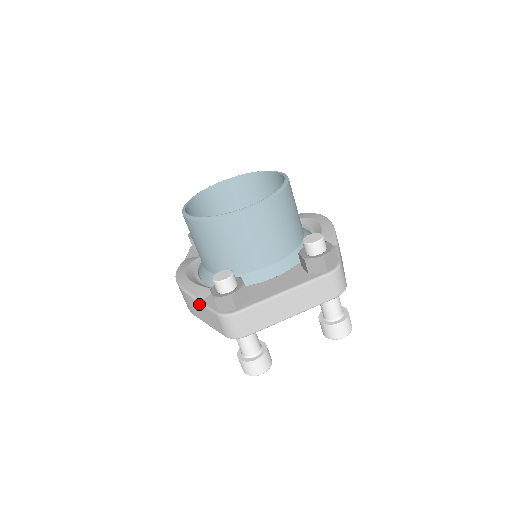
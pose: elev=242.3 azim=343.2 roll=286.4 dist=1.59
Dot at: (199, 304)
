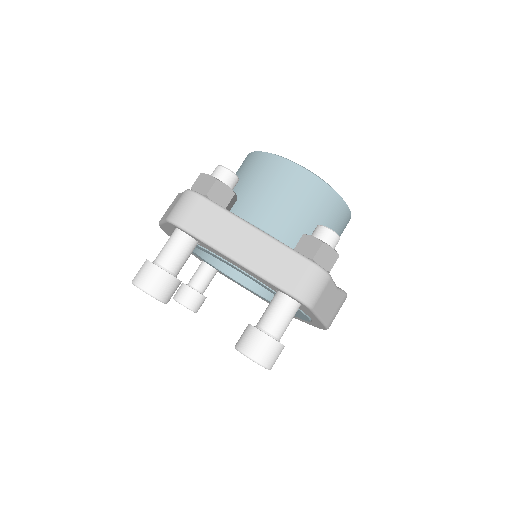
Dot at: (179, 194)
